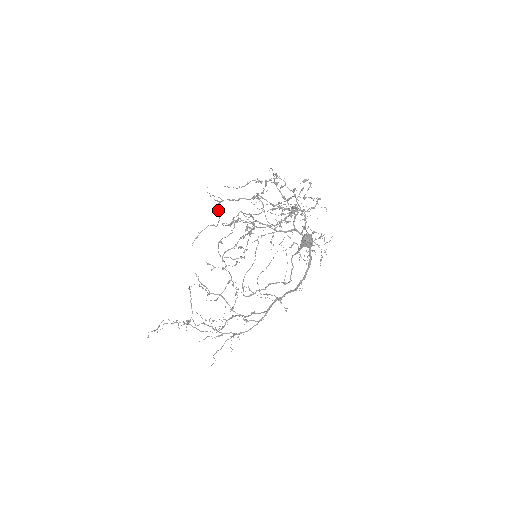
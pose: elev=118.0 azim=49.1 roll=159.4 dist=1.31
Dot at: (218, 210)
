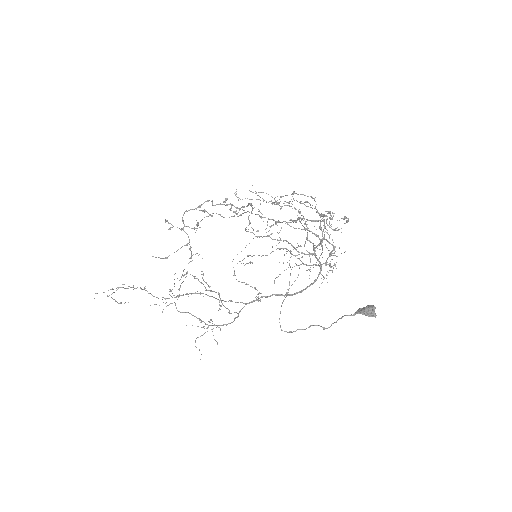
Dot at: (243, 213)
